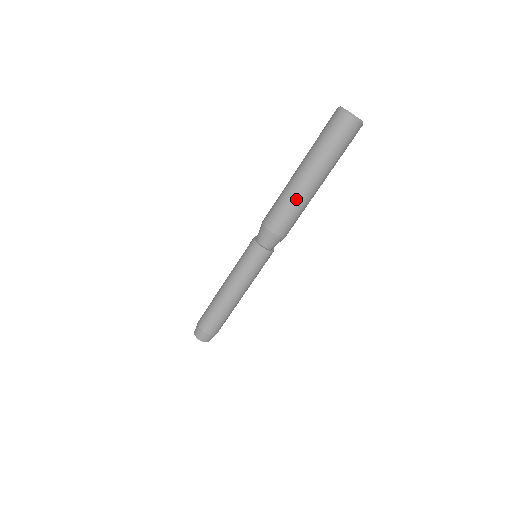
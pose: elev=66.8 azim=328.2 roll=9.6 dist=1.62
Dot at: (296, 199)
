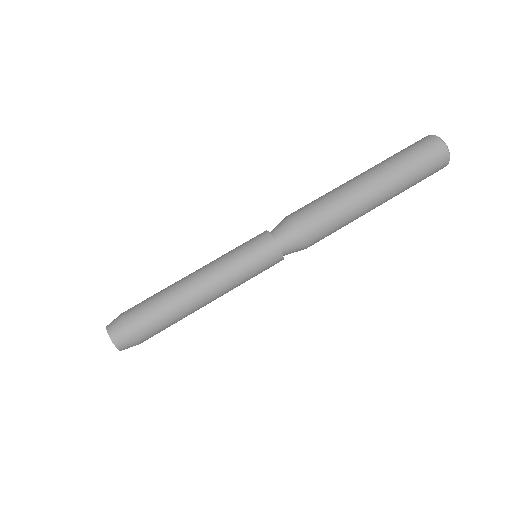
Dot at: (350, 207)
